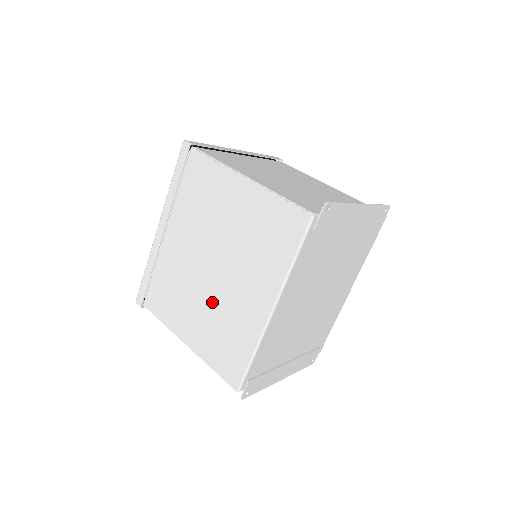
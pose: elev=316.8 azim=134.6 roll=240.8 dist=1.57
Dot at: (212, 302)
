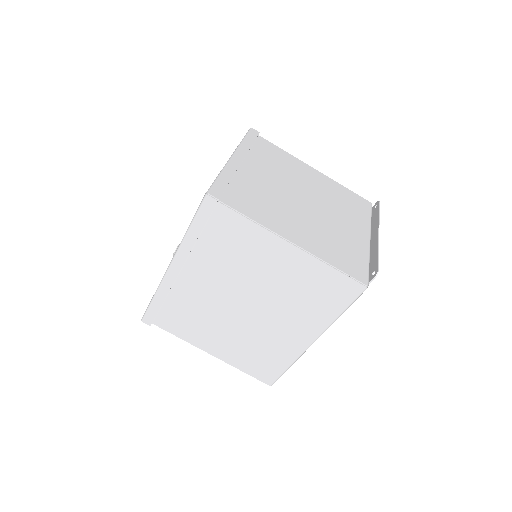
Dot at: (245, 331)
